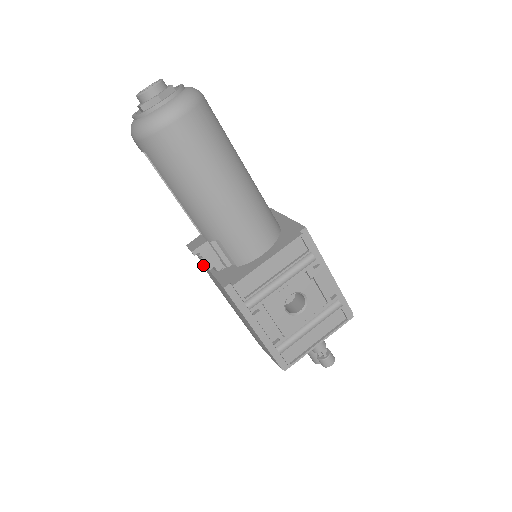
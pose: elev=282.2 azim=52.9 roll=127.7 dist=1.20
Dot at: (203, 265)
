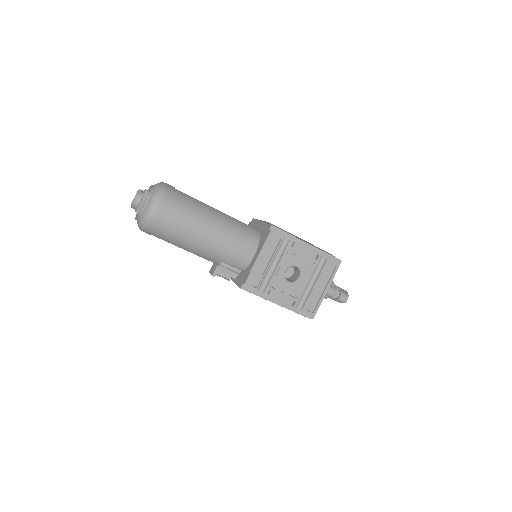
Dot at: occluded
